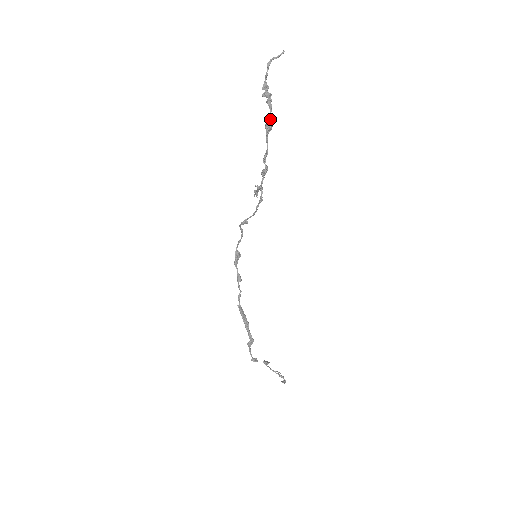
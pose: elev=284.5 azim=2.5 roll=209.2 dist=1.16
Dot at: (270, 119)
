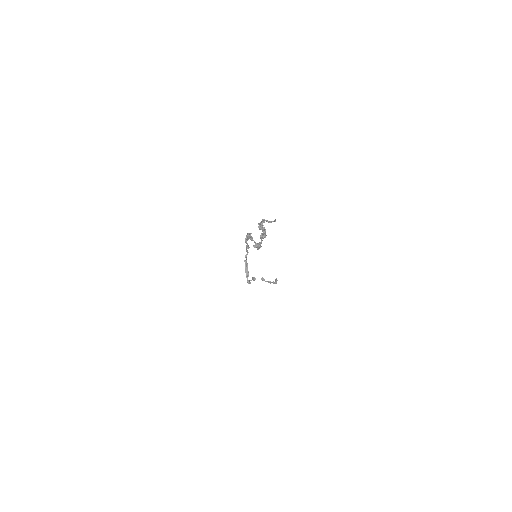
Dot at: (264, 235)
